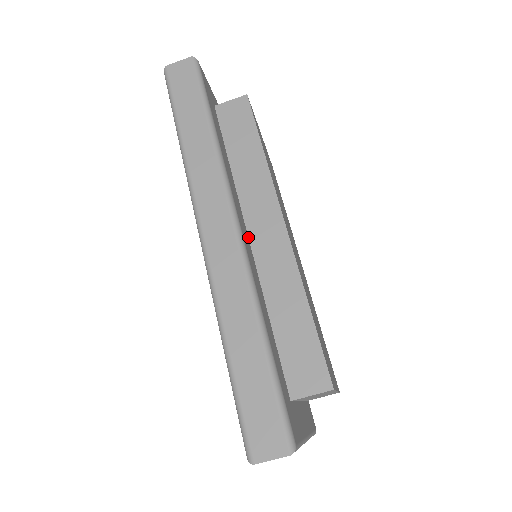
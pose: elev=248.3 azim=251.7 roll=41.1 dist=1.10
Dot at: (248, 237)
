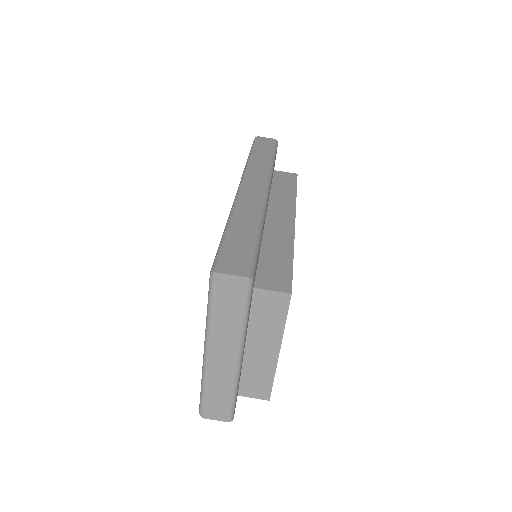
Dot at: (266, 216)
